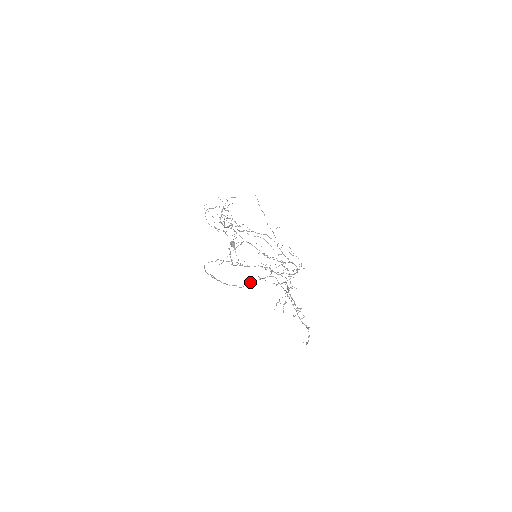
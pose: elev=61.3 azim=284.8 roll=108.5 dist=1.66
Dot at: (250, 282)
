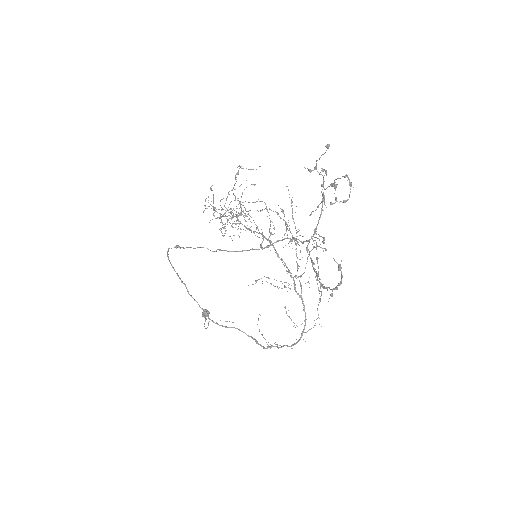
Dot at: occluded
